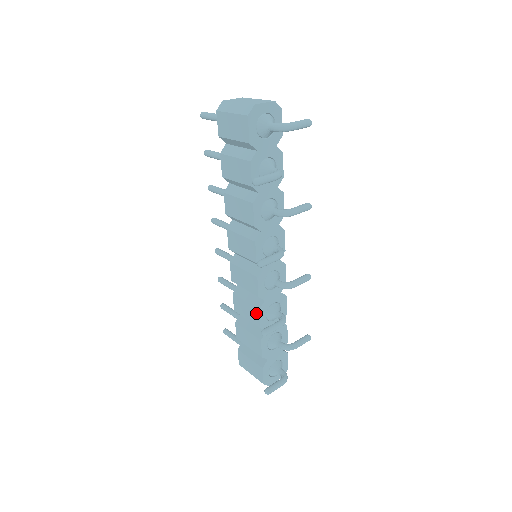
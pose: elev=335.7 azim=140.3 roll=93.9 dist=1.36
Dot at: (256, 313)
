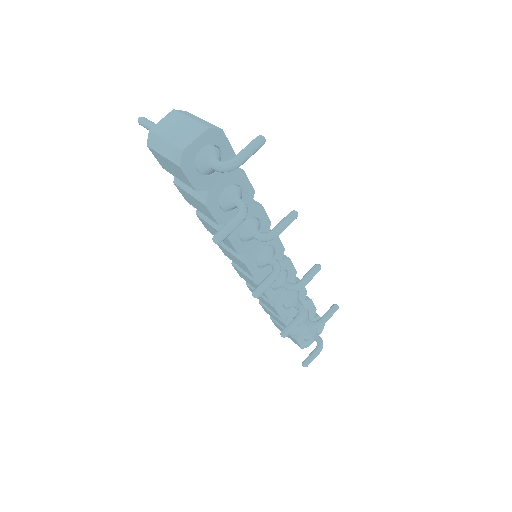
Dot at: (273, 308)
